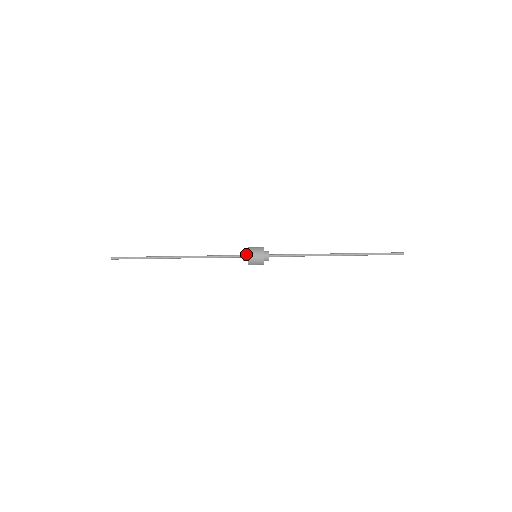
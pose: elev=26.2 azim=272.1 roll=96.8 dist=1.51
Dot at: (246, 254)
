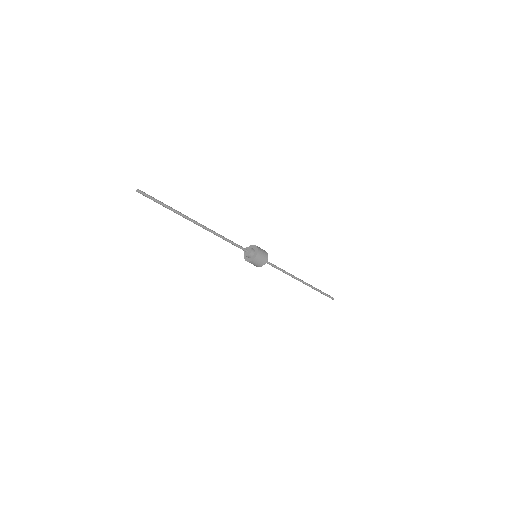
Dot at: (254, 252)
